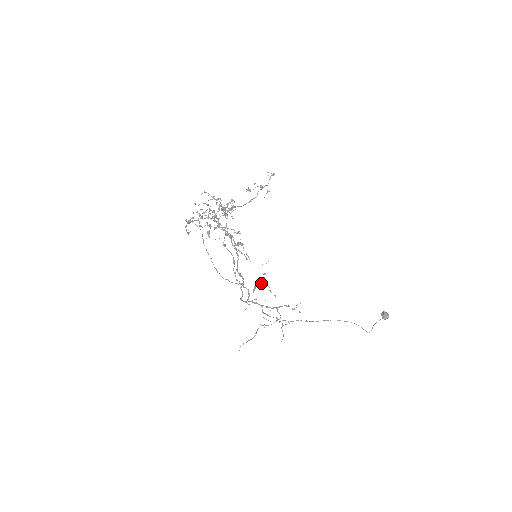
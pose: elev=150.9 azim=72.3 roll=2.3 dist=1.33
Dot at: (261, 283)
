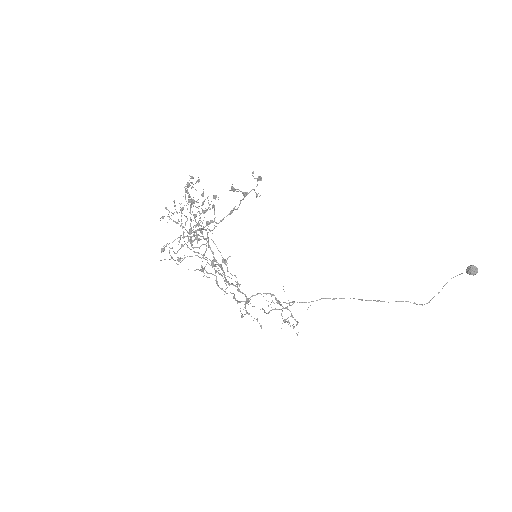
Dot at: (246, 312)
